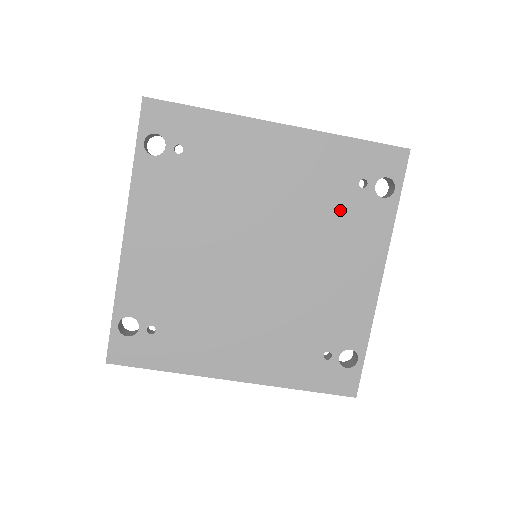
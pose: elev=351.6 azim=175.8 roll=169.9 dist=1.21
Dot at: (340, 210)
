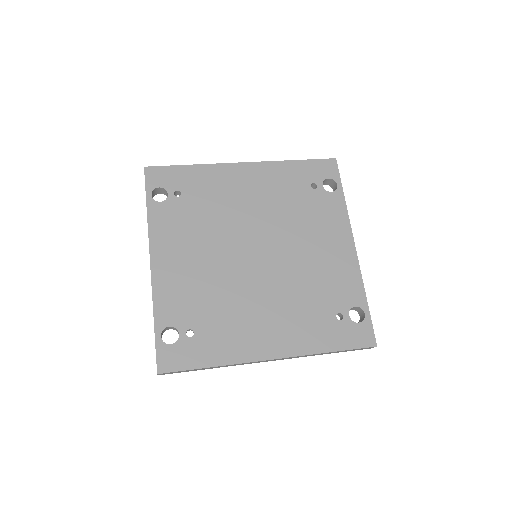
Dot at: (305, 207)
